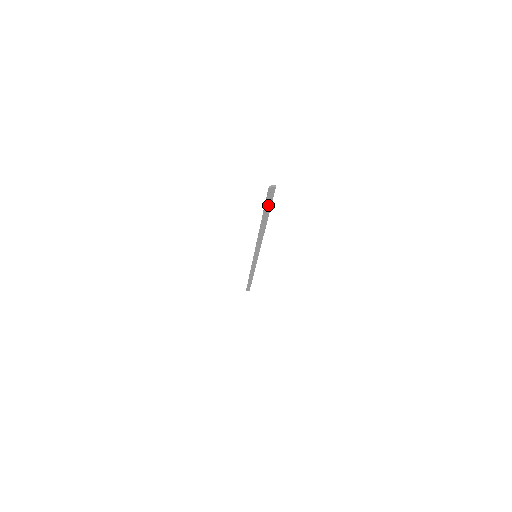
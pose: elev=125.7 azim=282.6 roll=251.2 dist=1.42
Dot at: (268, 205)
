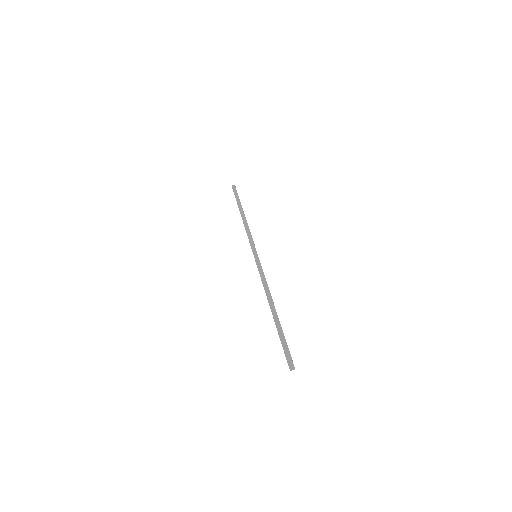
Dot at: (284, 343)
